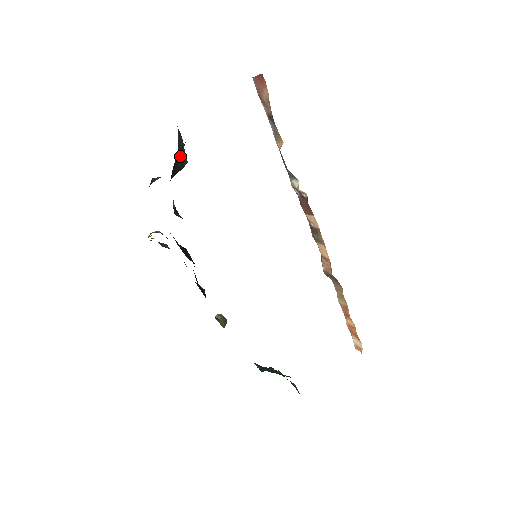
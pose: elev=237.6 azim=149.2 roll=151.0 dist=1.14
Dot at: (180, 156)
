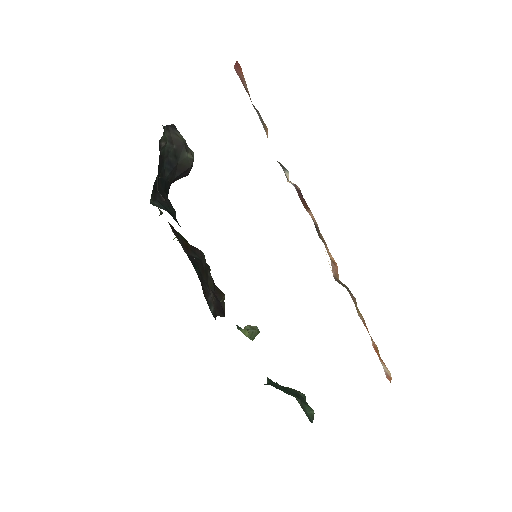
Dot at: (180, 154)
